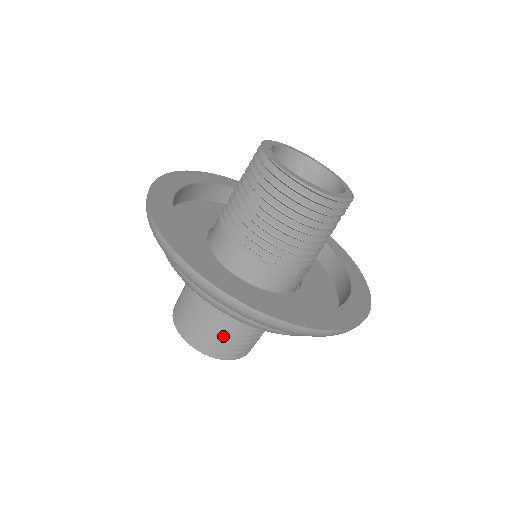
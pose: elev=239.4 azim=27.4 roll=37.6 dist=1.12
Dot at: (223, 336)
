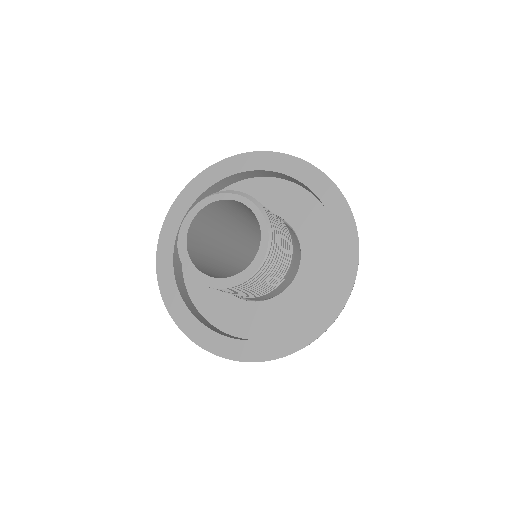
Dot at: occluded
